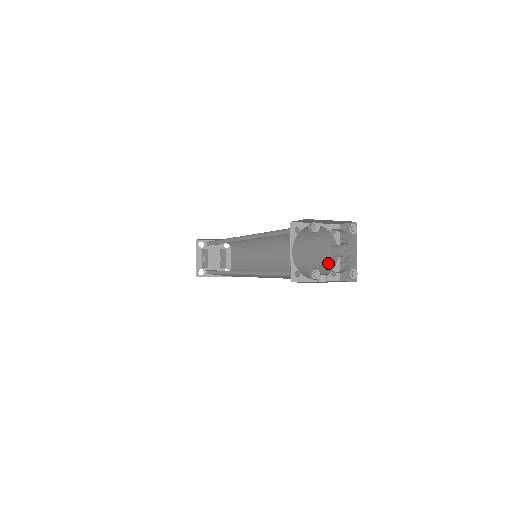
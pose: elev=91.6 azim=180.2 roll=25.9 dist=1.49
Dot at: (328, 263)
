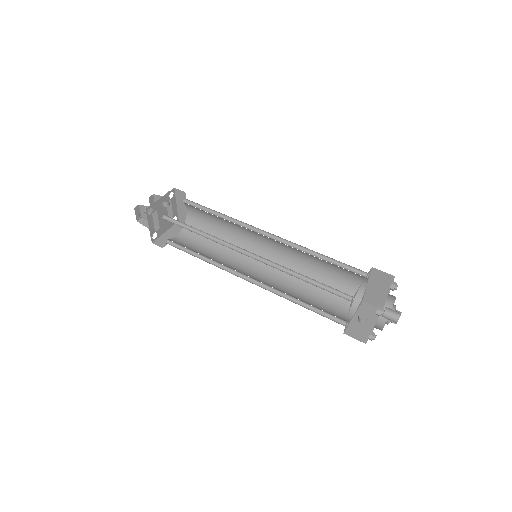
Dot at: (353, 288)
